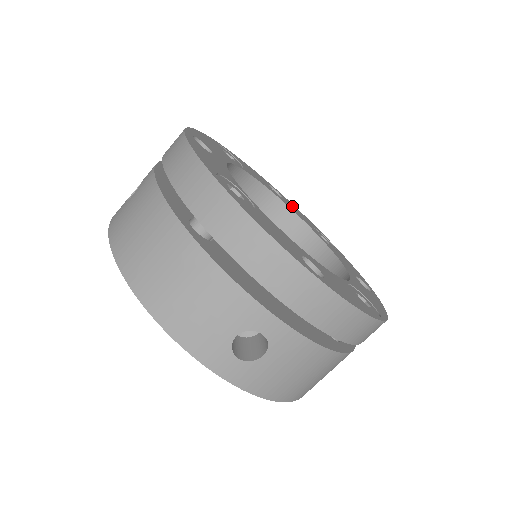
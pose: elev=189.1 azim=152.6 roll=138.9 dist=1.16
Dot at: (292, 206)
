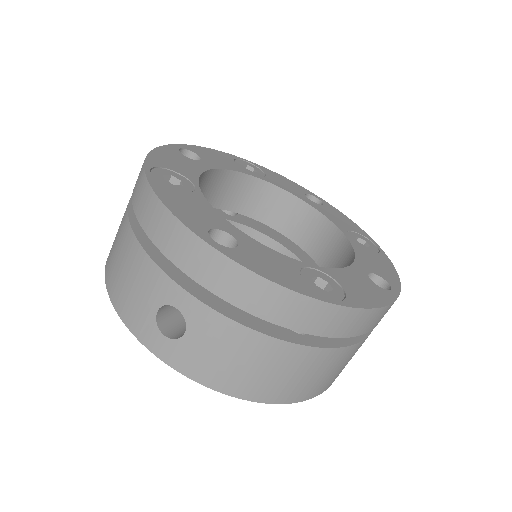
Dot at: (207, 155)
